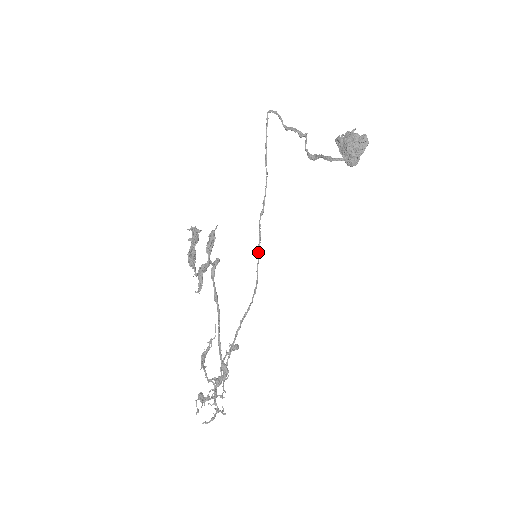
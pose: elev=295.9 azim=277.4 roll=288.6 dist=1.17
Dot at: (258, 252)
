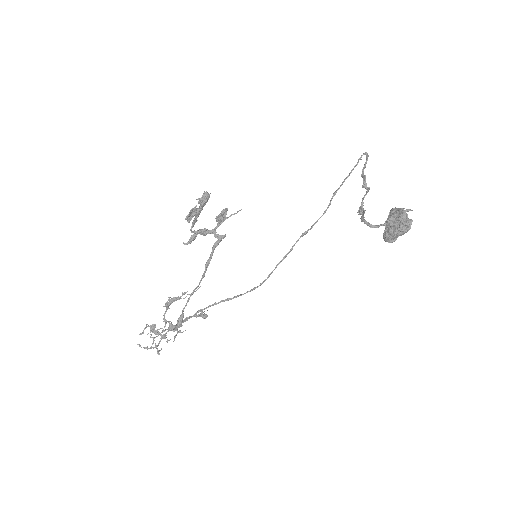
Dot at: (279, 262)
